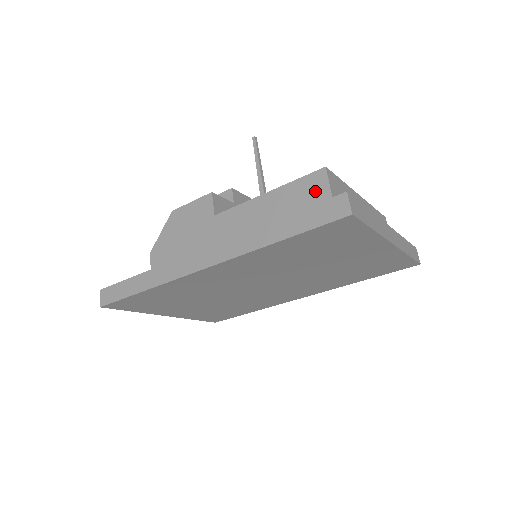
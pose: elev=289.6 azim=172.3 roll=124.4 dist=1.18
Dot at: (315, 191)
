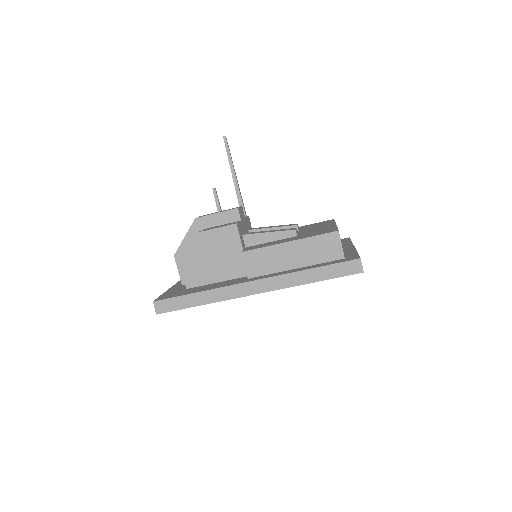
Dot at: (331, 246)
